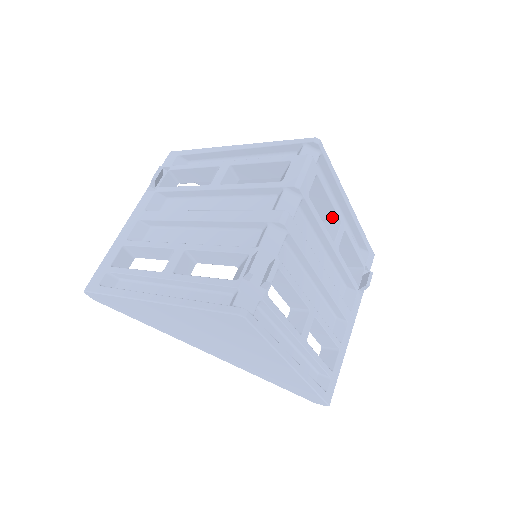
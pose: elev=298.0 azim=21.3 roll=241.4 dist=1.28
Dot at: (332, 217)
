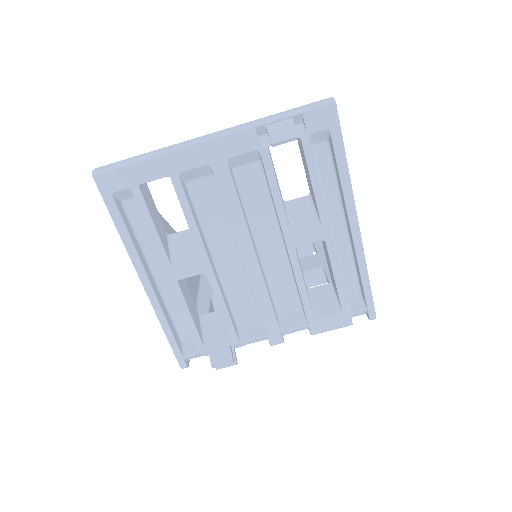
Dot at: occluded
